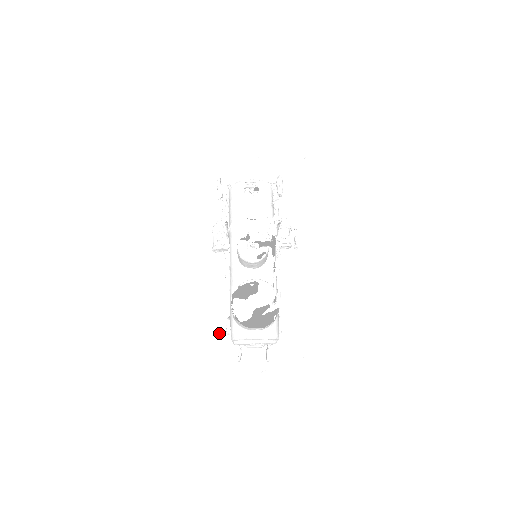
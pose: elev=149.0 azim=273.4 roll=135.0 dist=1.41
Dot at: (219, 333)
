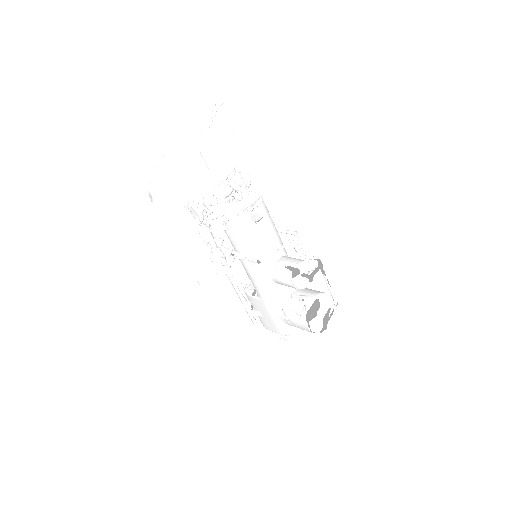
Dot at: (245, 327)
